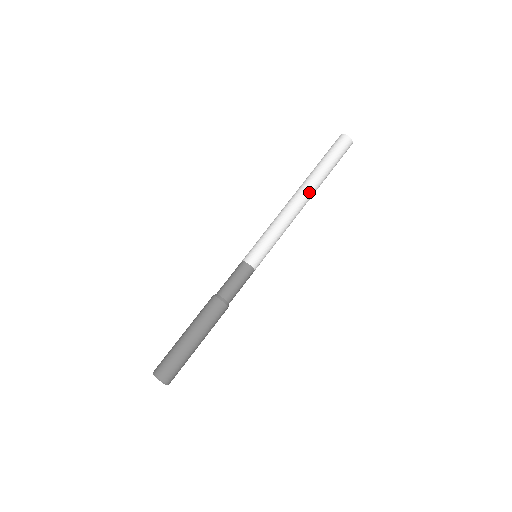
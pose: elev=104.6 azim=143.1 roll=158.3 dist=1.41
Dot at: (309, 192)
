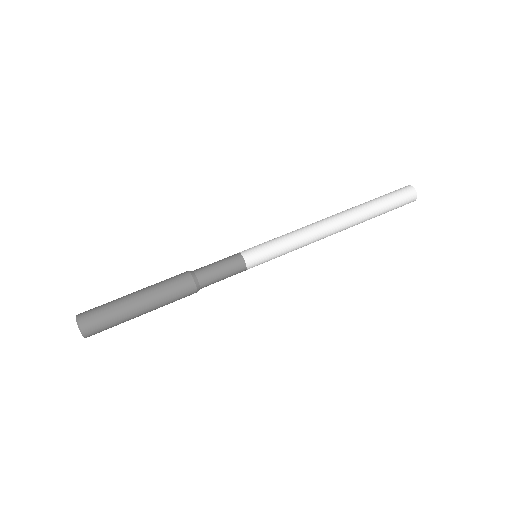
Dot at: (346, 221)
